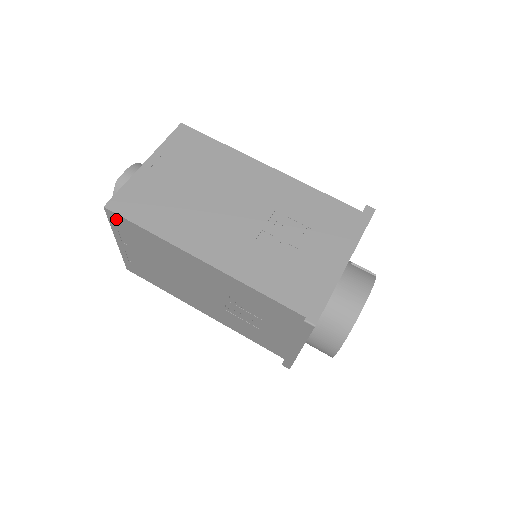
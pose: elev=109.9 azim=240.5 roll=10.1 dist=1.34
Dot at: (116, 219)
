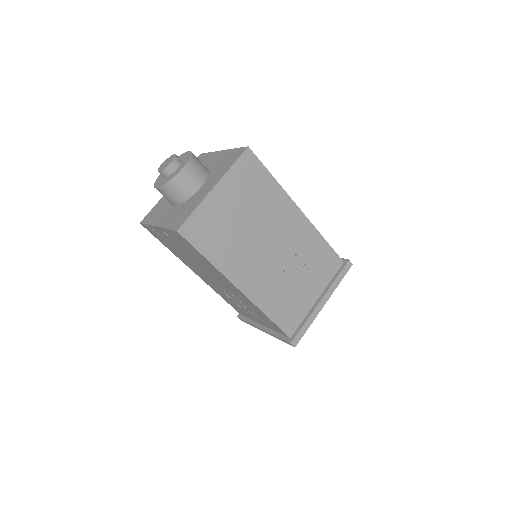
Dot at: (180, 237)
